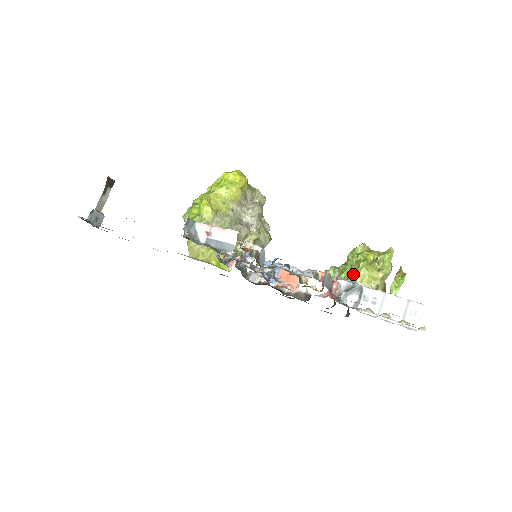
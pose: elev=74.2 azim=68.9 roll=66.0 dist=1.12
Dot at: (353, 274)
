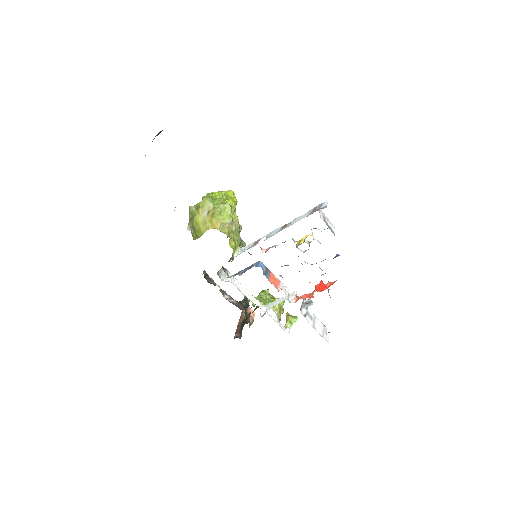
Dot at: occluded
